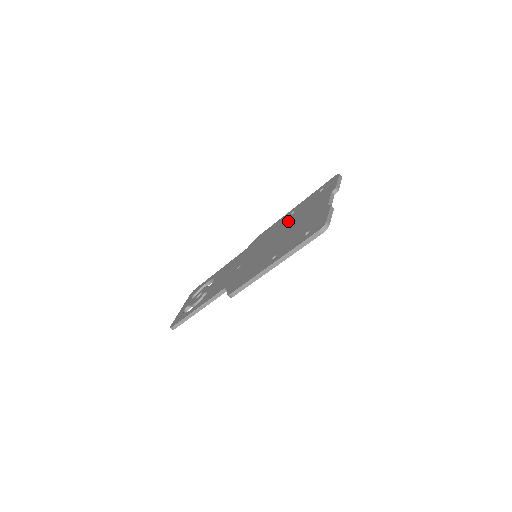
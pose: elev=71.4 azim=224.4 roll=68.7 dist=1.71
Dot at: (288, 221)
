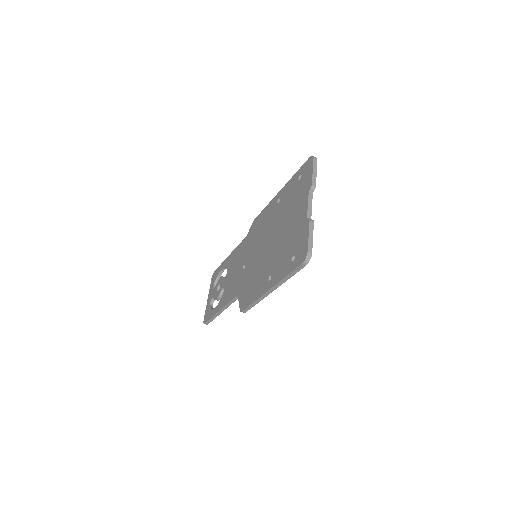
Dot at: (276, 216)
